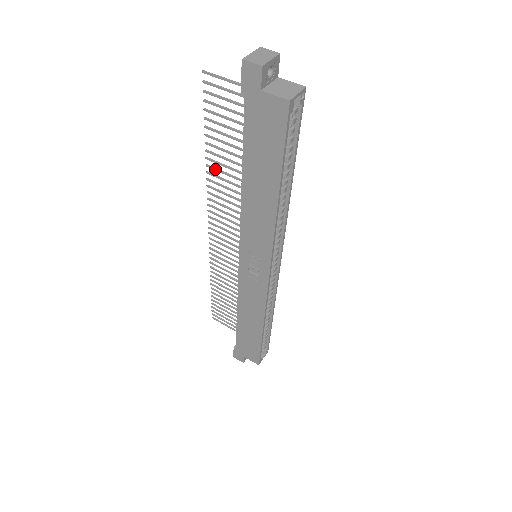
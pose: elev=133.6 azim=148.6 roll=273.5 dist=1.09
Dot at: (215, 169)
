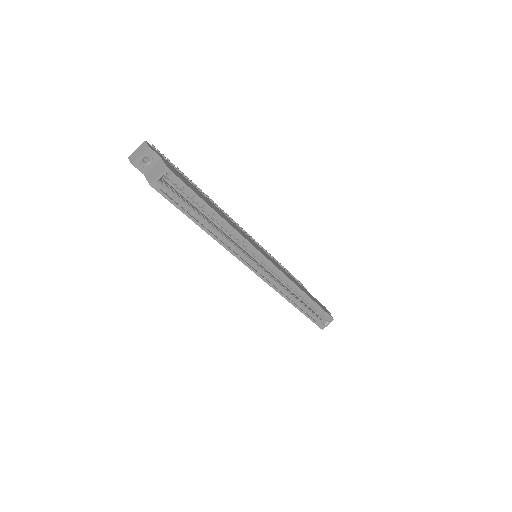
Dot at: occluded
